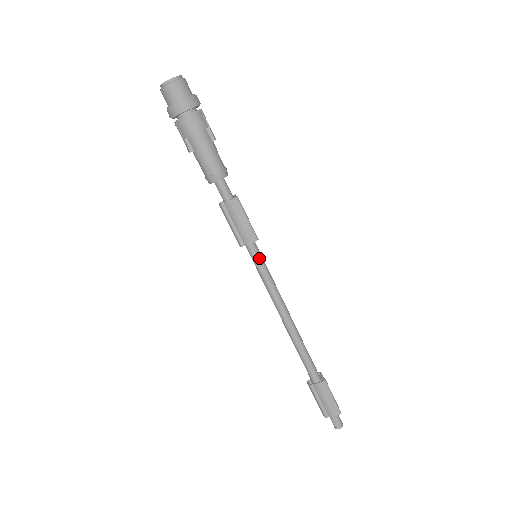
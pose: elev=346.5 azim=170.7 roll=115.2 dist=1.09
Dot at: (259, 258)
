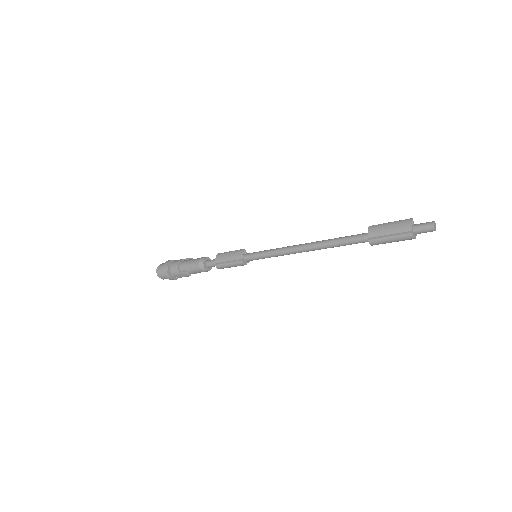
Dot at: (256, 253)
